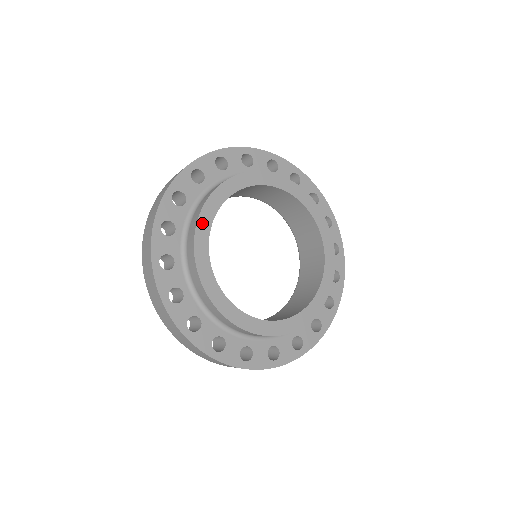
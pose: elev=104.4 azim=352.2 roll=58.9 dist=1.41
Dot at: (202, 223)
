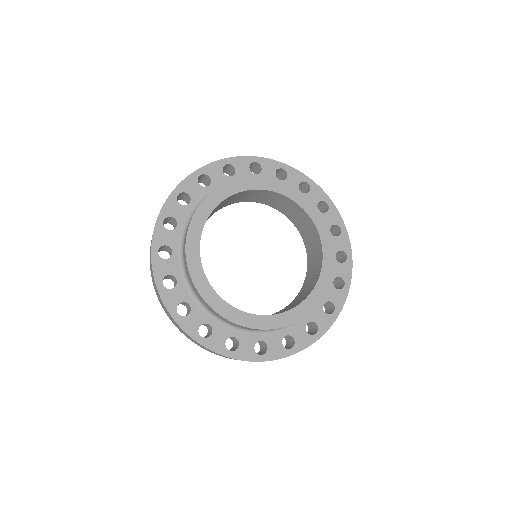
Dot at: (247, 182)
